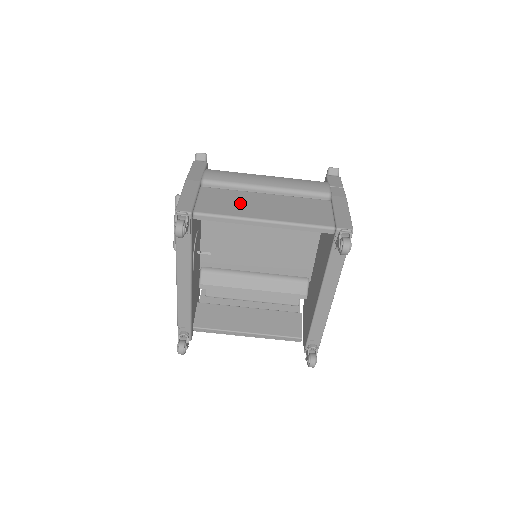
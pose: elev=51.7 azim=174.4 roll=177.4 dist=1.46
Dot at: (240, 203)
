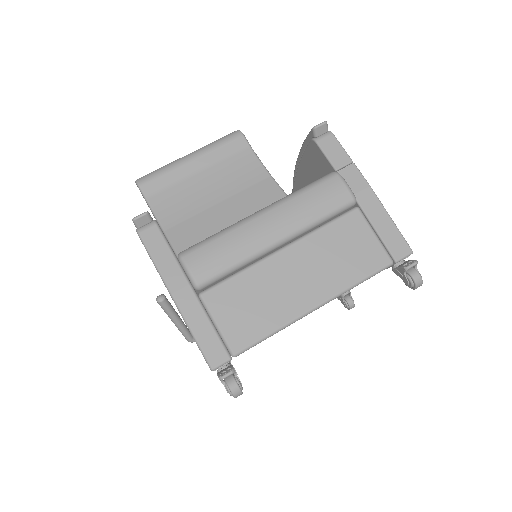
Dot at: (269, 295)
